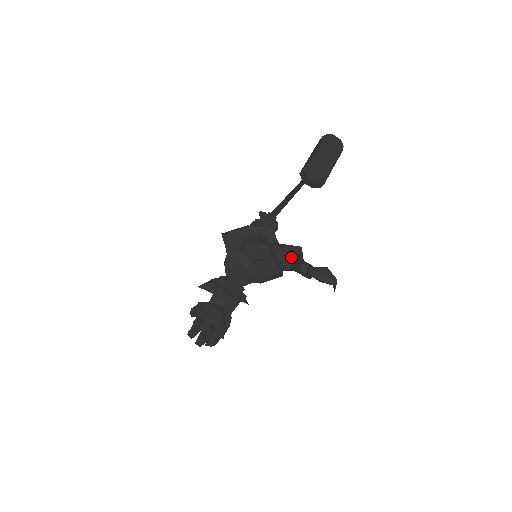
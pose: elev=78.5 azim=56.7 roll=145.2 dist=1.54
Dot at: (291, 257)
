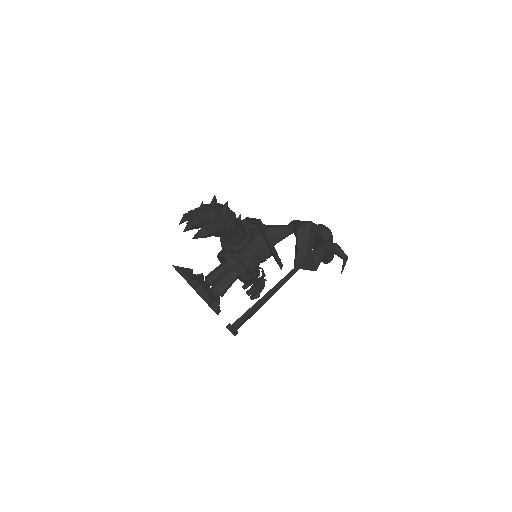
Dot at: occluded
